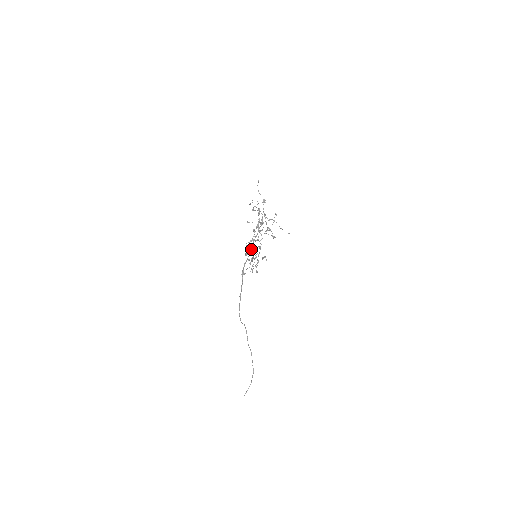
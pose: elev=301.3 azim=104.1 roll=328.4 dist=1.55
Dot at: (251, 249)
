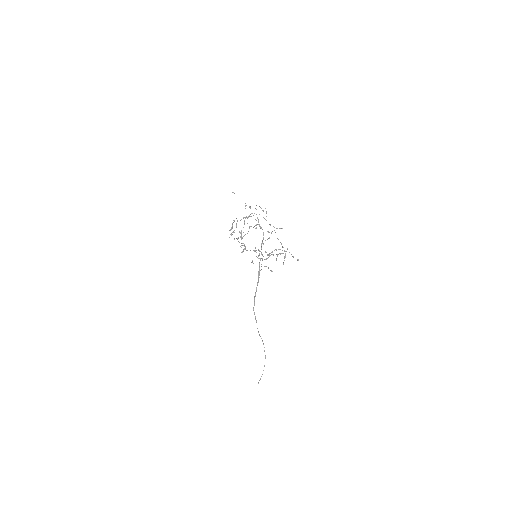
Dot at: (282, 246)
